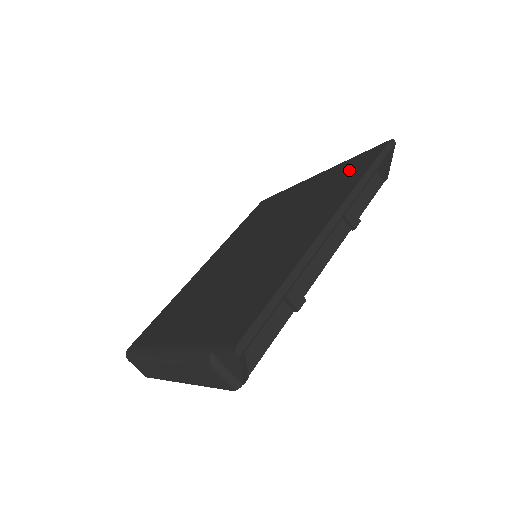
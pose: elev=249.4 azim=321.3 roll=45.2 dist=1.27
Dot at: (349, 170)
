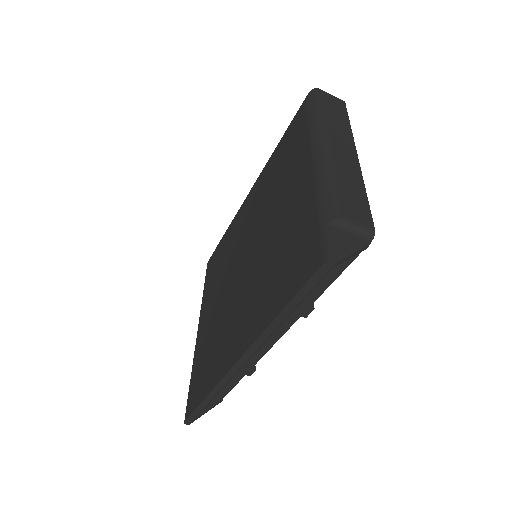
Dot at: (294, 257)
